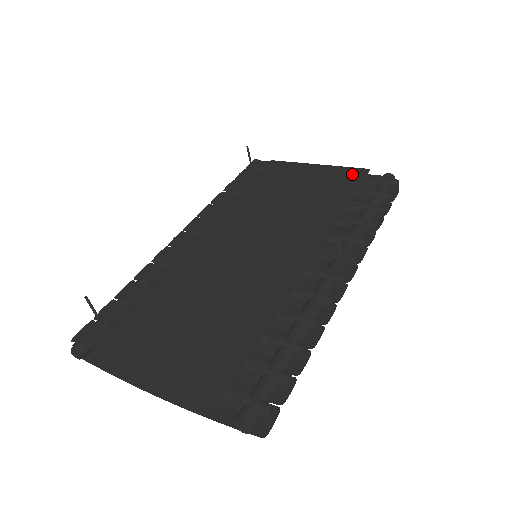
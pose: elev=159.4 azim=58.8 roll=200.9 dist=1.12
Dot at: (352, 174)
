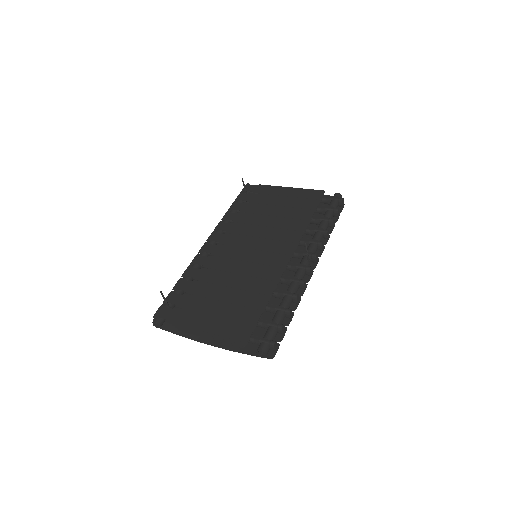
Dot at: (314, 195)
